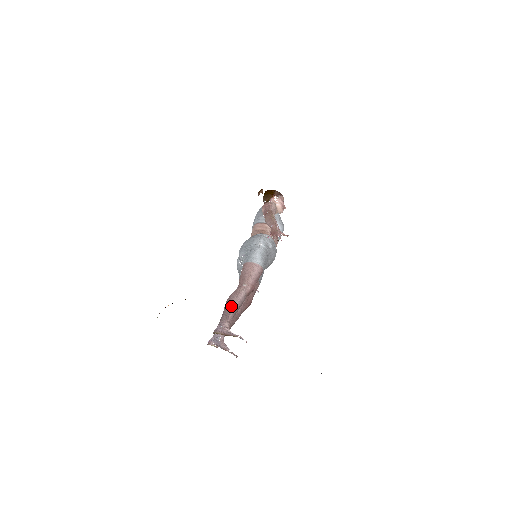
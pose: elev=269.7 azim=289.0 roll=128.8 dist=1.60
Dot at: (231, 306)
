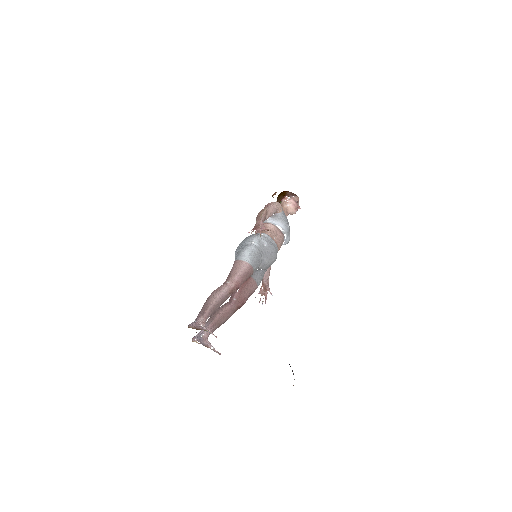
Dot at: (209, 302)
